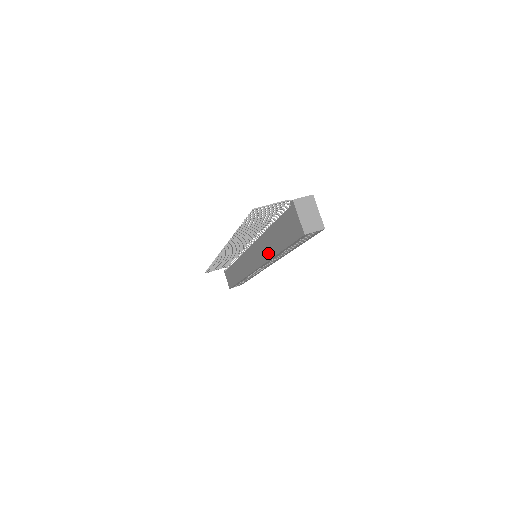
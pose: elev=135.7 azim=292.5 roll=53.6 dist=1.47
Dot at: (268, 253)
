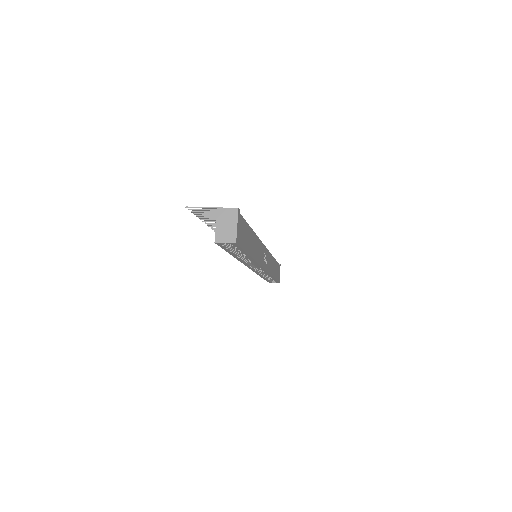
Dot at: occluded
